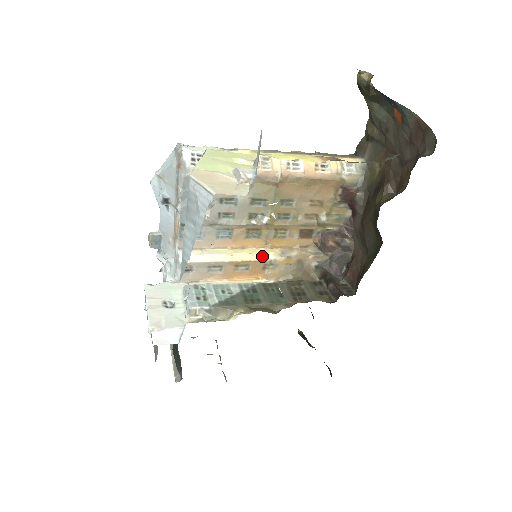
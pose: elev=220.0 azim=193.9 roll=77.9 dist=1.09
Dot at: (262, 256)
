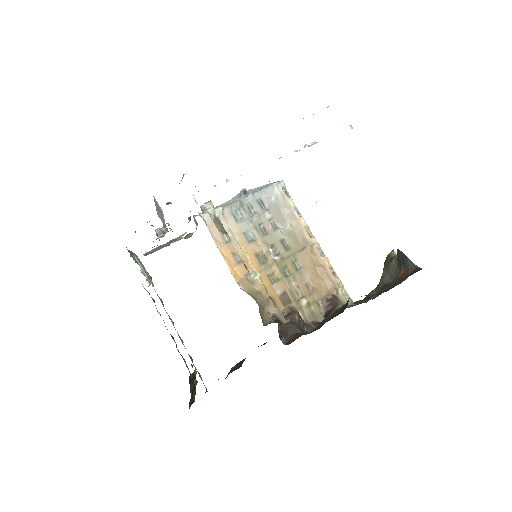
Dot at: (254, 268)
